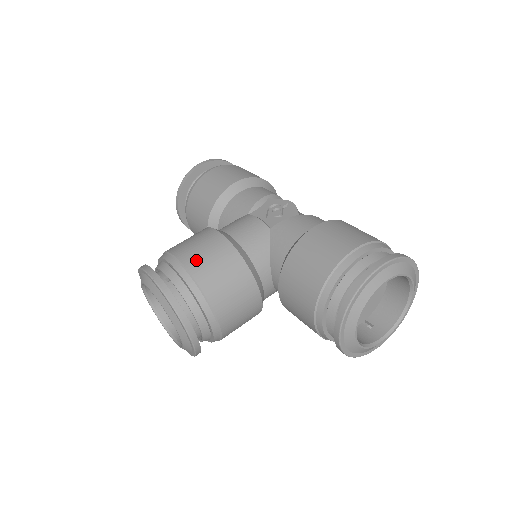
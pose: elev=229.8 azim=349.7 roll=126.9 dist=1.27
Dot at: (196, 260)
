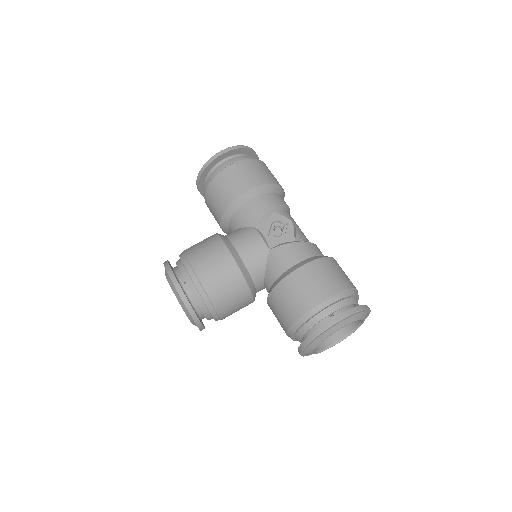
Dot at: (208, 276)
